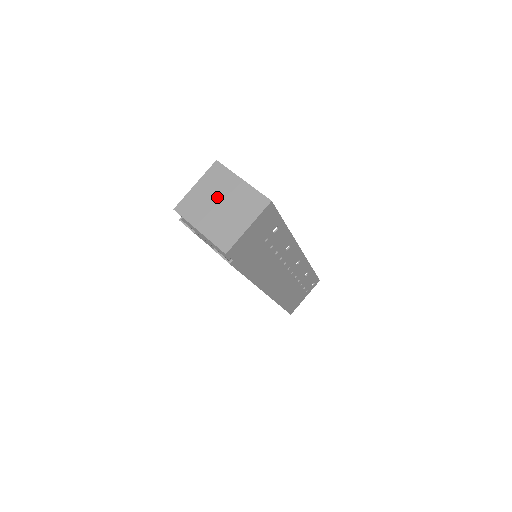
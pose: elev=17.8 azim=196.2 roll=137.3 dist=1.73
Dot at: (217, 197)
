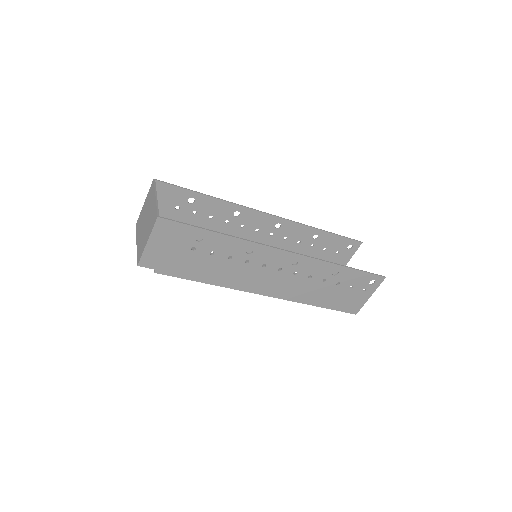
Dot at: (146, 213)
